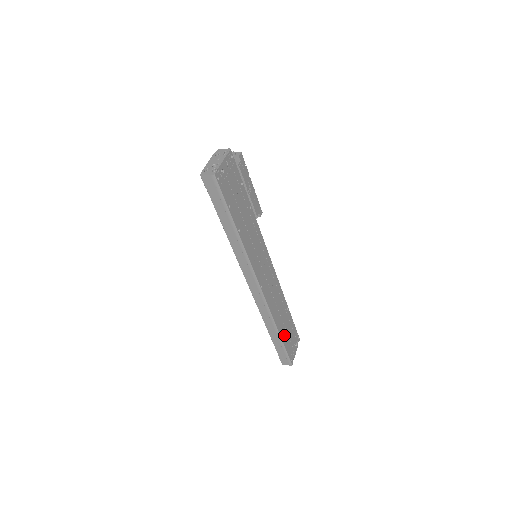
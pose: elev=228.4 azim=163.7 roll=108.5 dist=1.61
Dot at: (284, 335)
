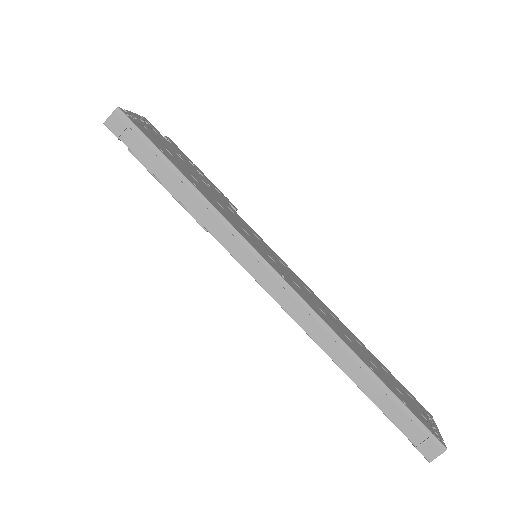
Dot at: (386, 383)
